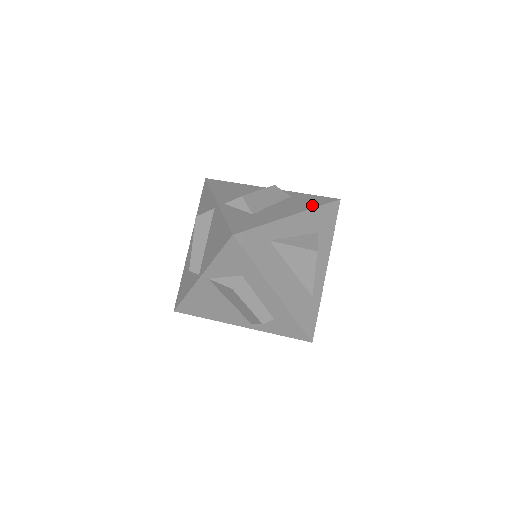
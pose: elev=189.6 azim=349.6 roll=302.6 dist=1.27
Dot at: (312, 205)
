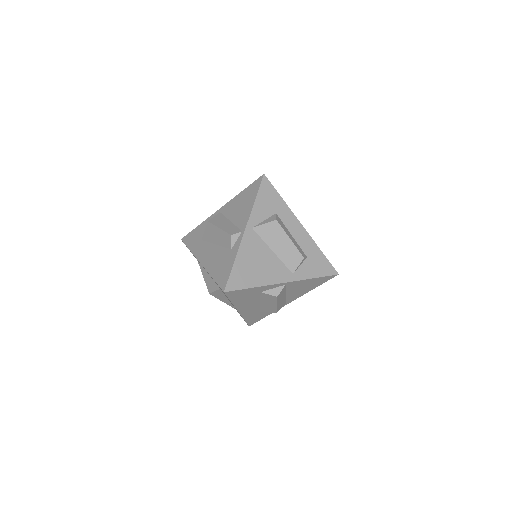
Dot at: occluded
